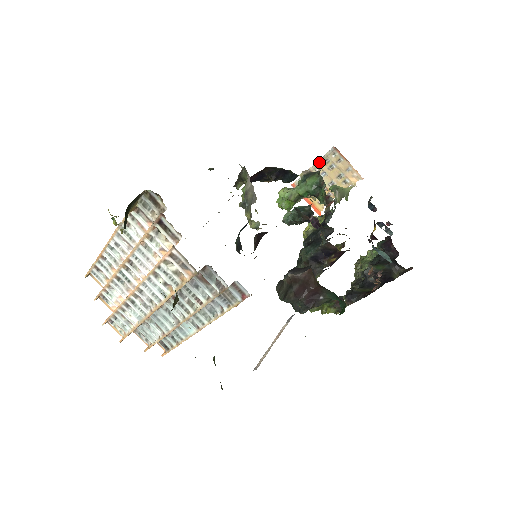
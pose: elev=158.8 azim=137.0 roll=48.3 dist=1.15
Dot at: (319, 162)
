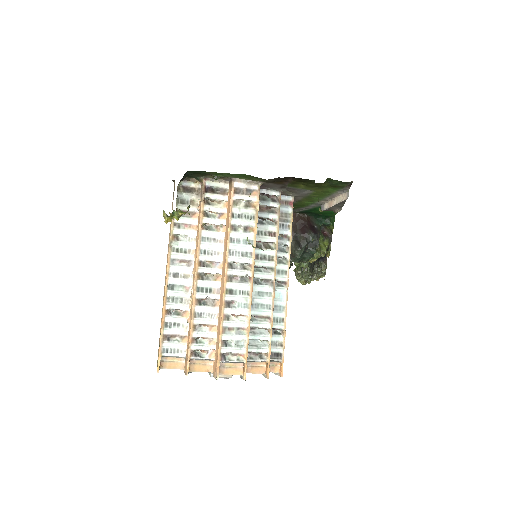
Dot at: occluded
